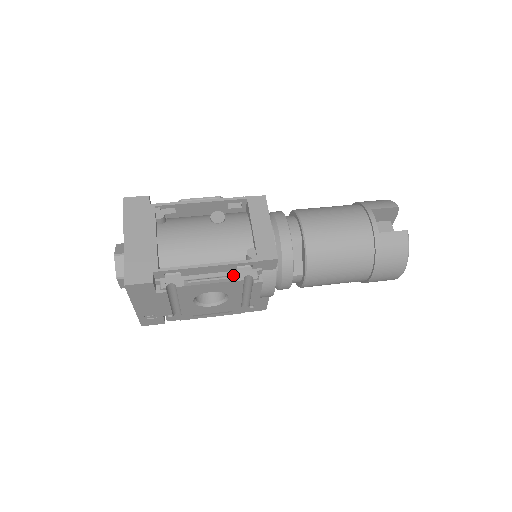
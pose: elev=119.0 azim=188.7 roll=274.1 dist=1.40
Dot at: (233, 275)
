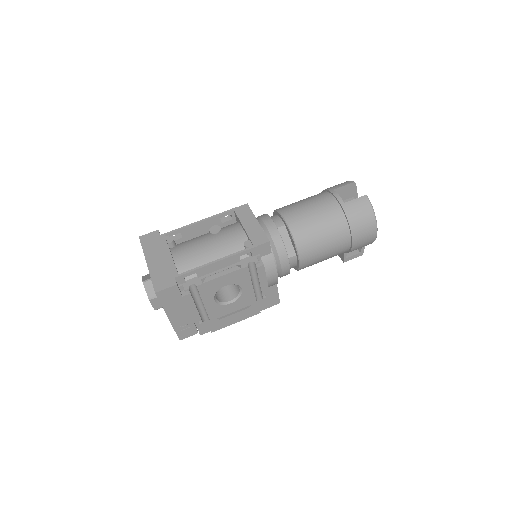
Dot at: (238, 265)
